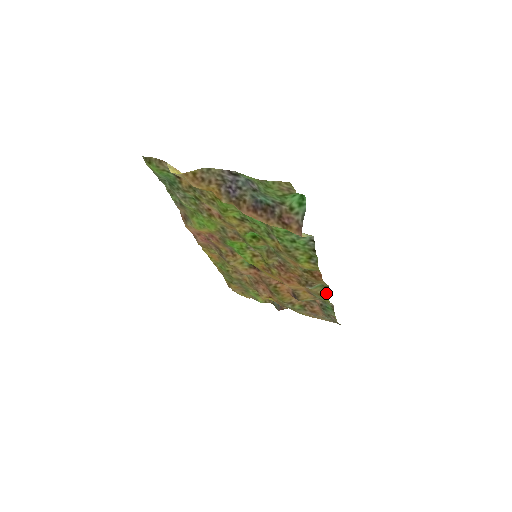
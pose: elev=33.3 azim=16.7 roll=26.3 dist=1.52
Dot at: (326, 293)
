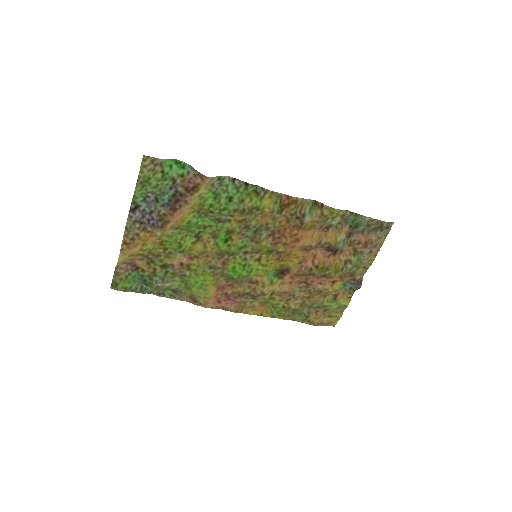
Dot at: (322, 207)
